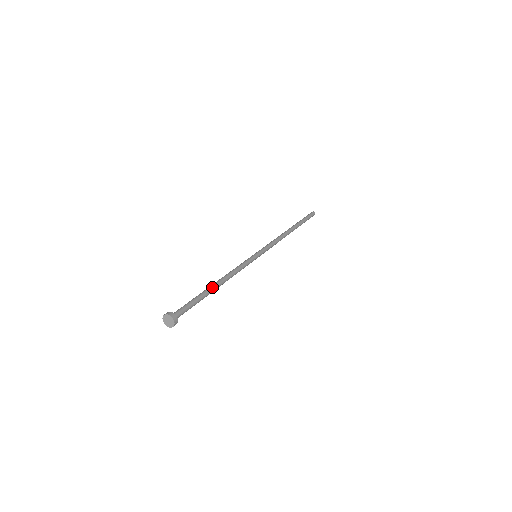
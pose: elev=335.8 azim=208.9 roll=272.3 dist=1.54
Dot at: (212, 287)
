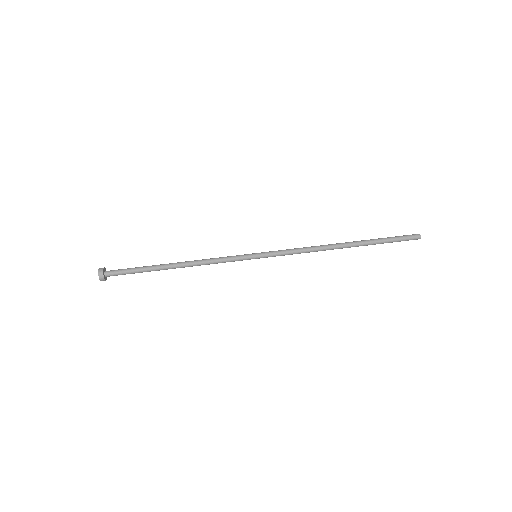
Dot at: (166, 264)
